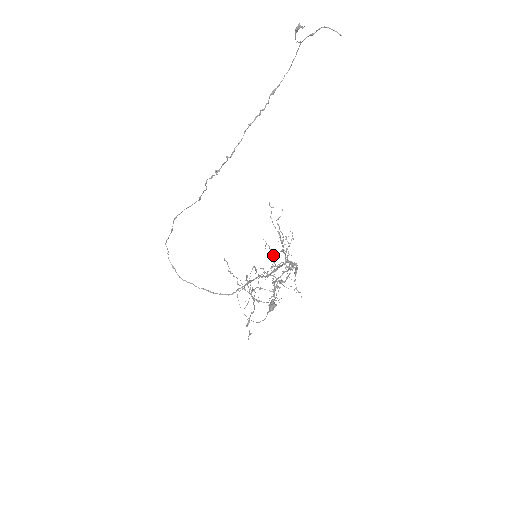
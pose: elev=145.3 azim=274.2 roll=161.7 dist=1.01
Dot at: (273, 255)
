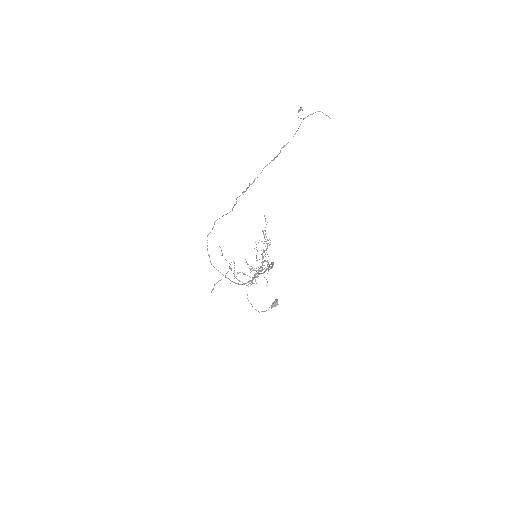
Dot at: occluded
